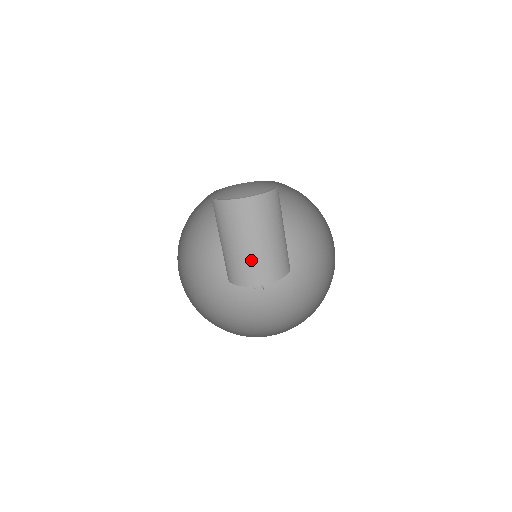
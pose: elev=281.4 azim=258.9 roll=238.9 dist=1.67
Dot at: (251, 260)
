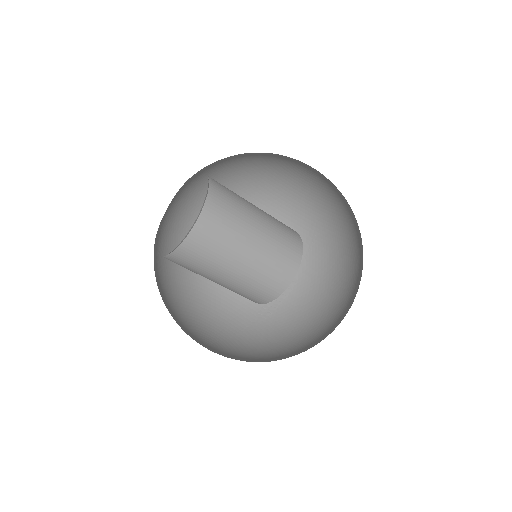
Dot at: (260, 272)
